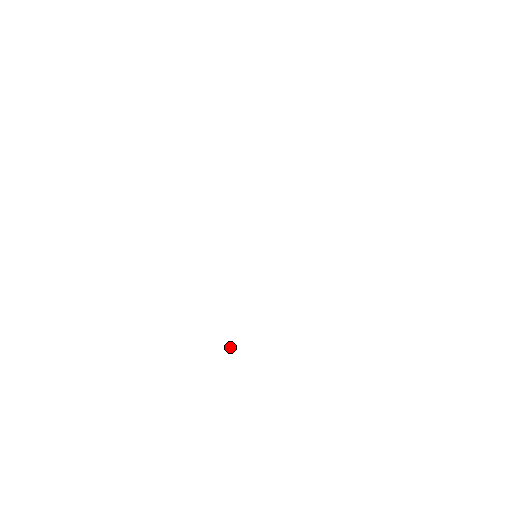
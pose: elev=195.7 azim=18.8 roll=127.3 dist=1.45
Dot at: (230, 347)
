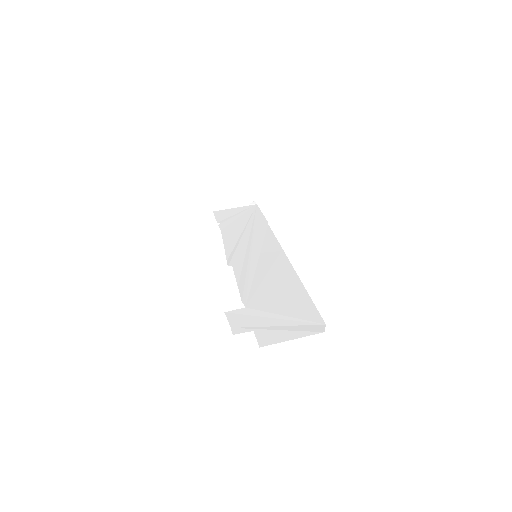
Dot at: (234, 315)
